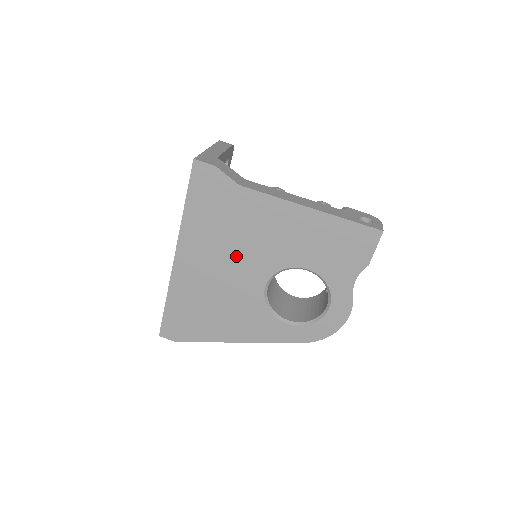
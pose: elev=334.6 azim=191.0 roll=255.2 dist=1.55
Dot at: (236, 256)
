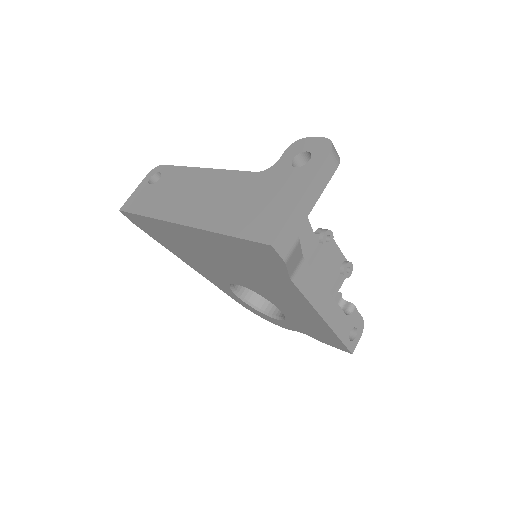
Dot at: (237, 270)
